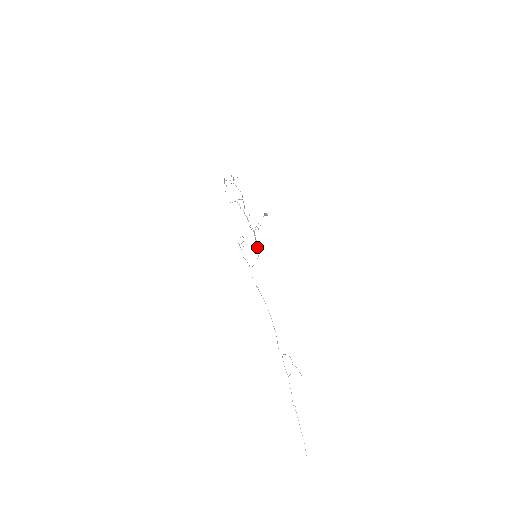
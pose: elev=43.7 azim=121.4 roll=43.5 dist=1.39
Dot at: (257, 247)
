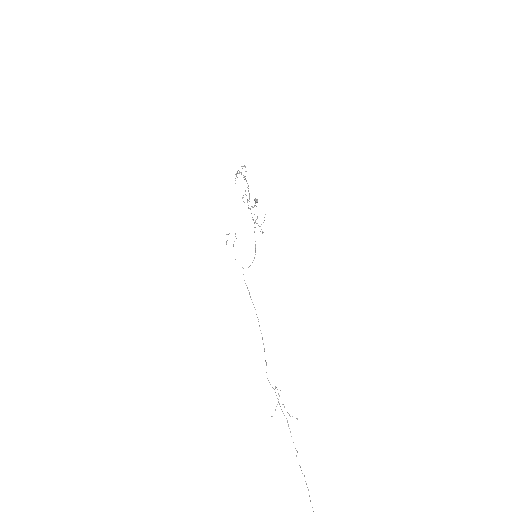
Dot at: (255, 244)
